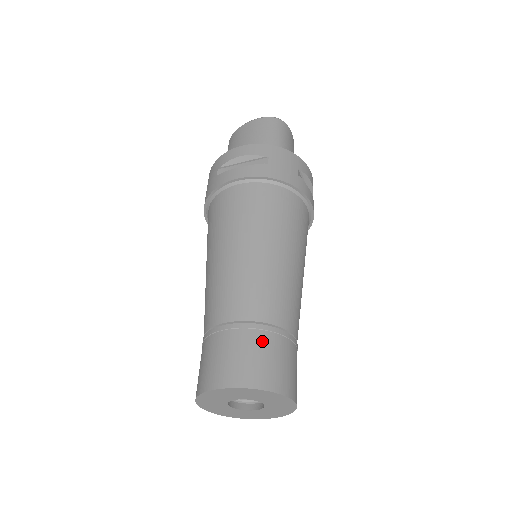
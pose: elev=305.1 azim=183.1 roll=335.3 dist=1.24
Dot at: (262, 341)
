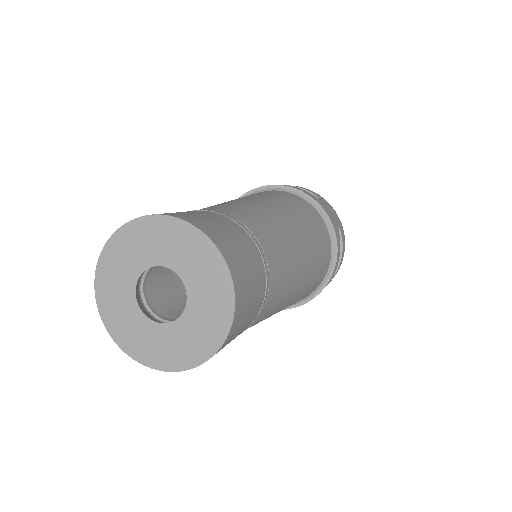
Dot at: occluded
